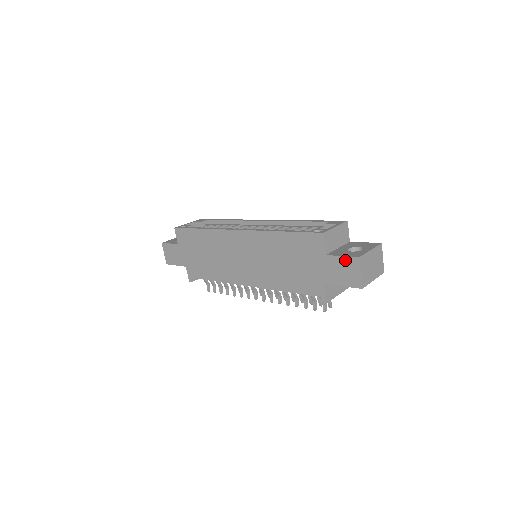
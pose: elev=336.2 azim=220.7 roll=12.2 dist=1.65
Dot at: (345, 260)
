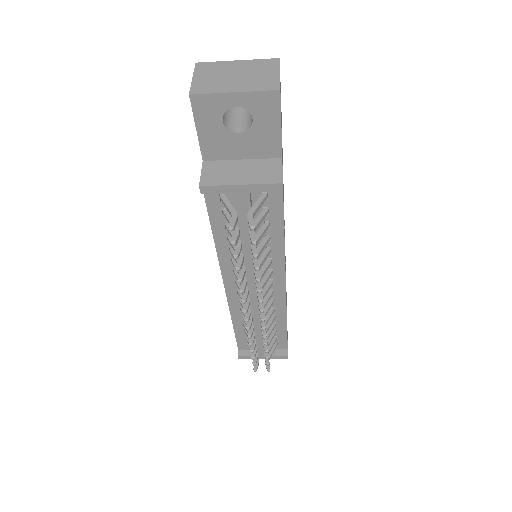
Dot at: occluded
